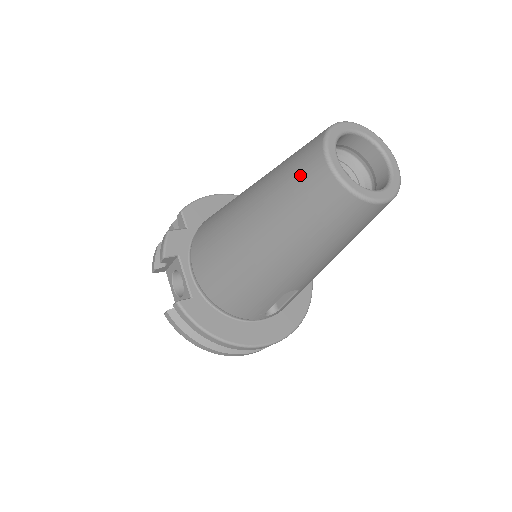
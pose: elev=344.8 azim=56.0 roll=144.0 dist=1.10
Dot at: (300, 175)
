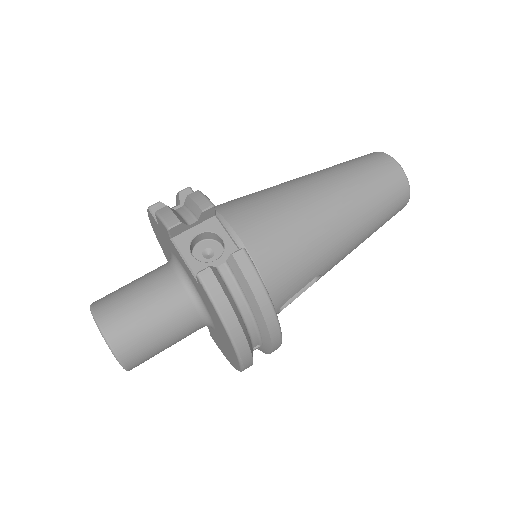
Dot at: (374, 165)
